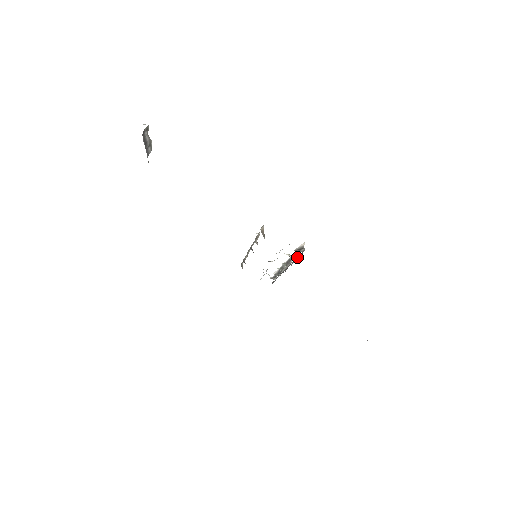
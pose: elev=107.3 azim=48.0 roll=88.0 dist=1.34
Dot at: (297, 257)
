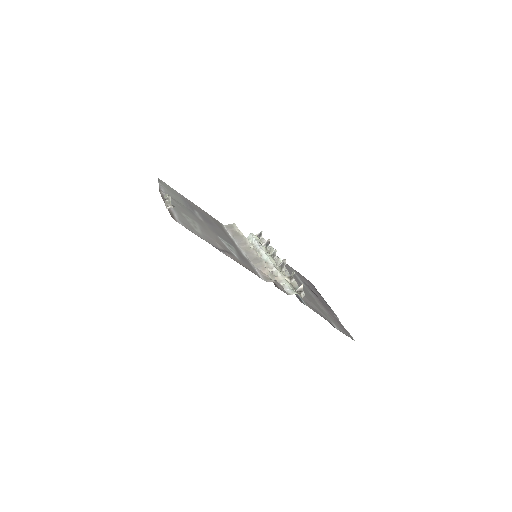
Dot at: (295, 287)
